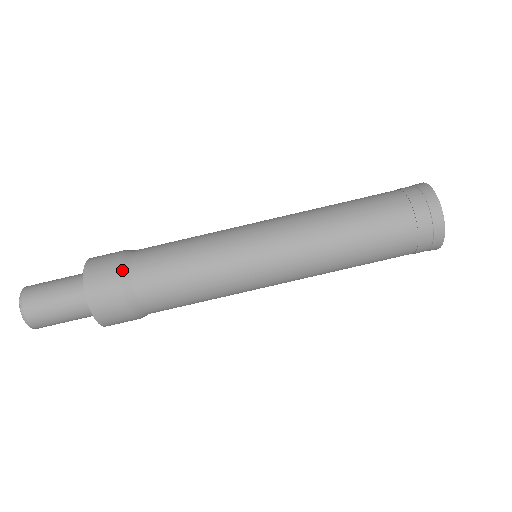
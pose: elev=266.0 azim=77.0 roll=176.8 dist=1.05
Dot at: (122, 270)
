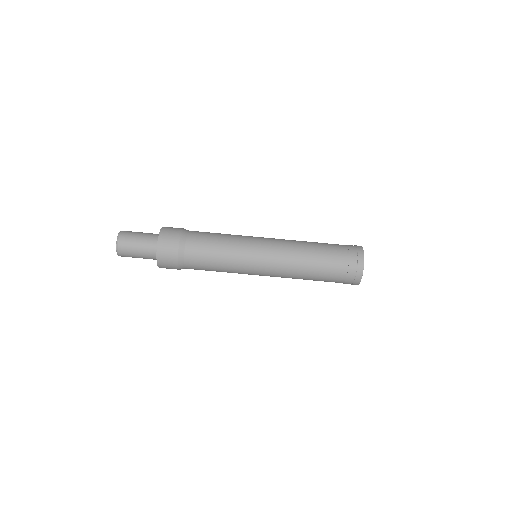
Dot at: (179, 258)
